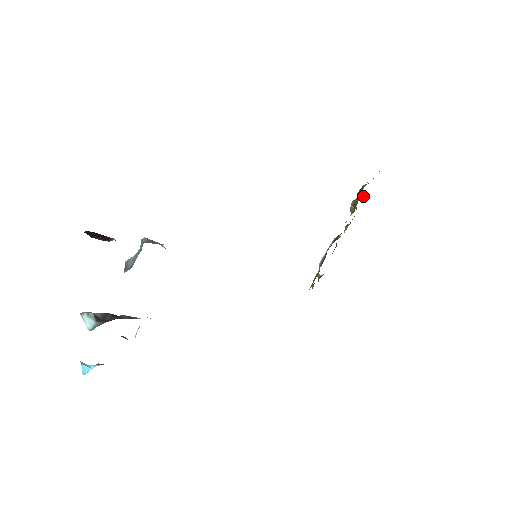
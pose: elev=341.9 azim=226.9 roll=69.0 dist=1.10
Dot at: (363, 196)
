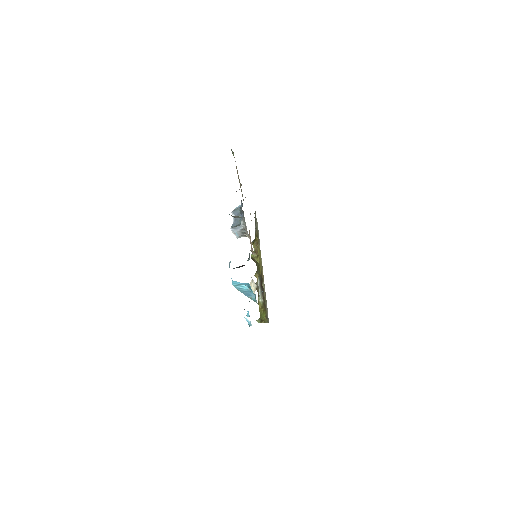
Dot at: occluded
